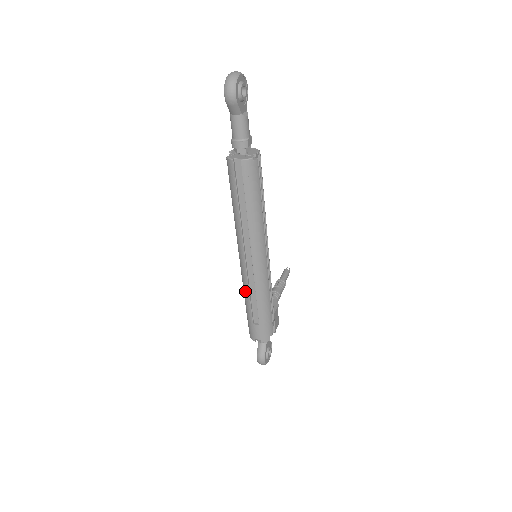
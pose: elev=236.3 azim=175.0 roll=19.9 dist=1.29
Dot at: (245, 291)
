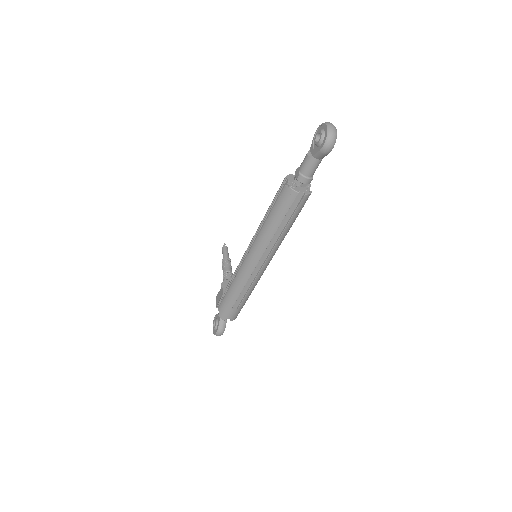
Dot at: (239, 285)
